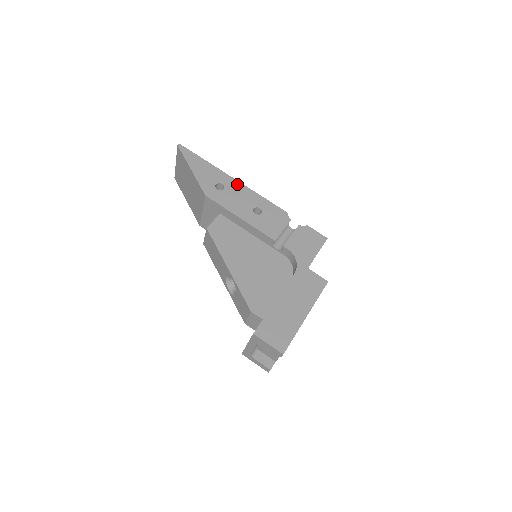
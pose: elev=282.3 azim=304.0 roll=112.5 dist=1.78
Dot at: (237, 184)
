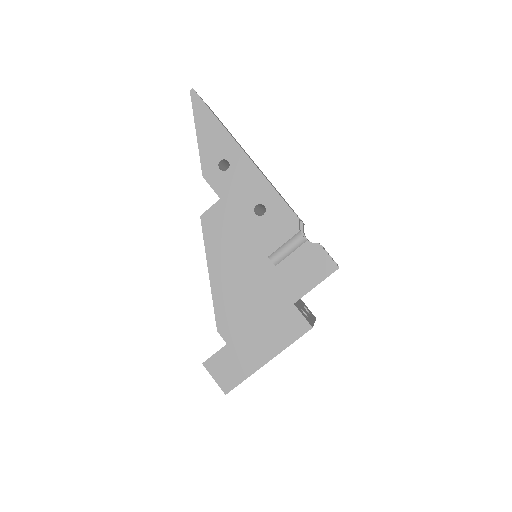
Dot at: (247, 164)
